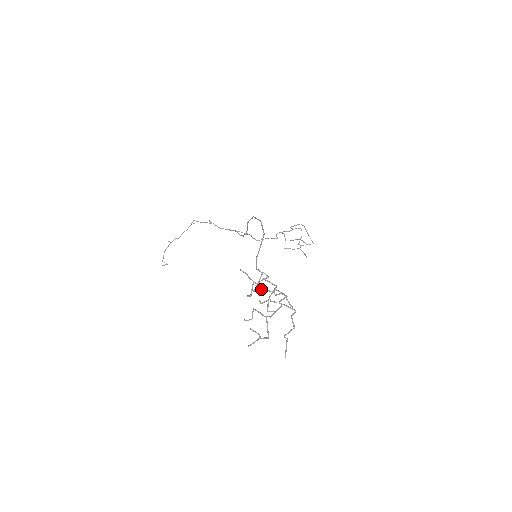
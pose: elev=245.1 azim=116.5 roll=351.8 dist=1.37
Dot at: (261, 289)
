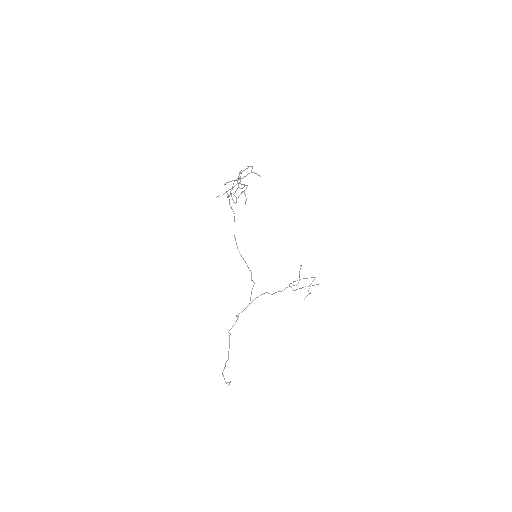
Dot at: (228, 182)
